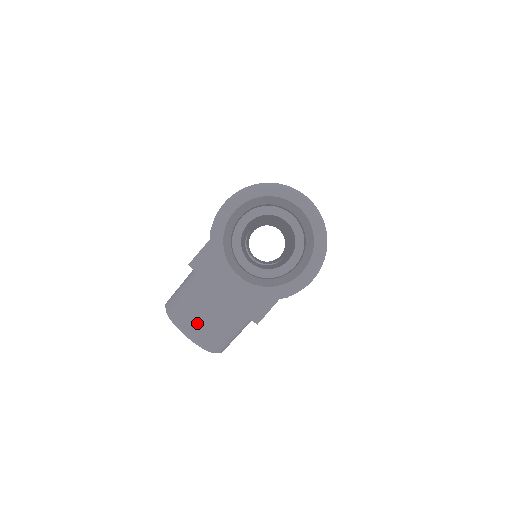
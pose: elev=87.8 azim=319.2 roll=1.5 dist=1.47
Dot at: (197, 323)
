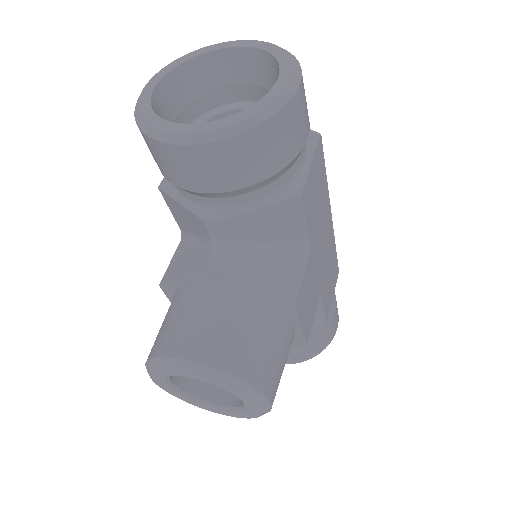
Dot at: (193, 335)
